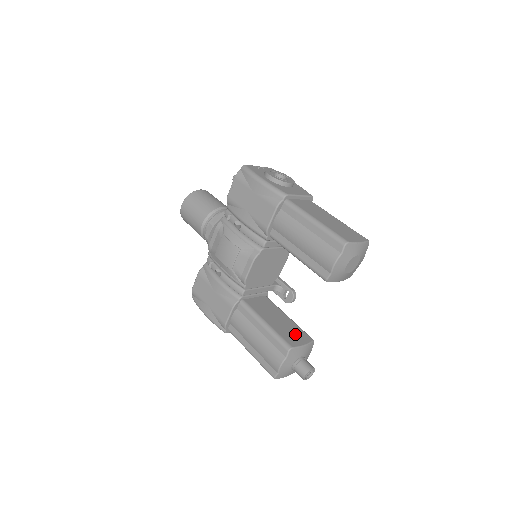
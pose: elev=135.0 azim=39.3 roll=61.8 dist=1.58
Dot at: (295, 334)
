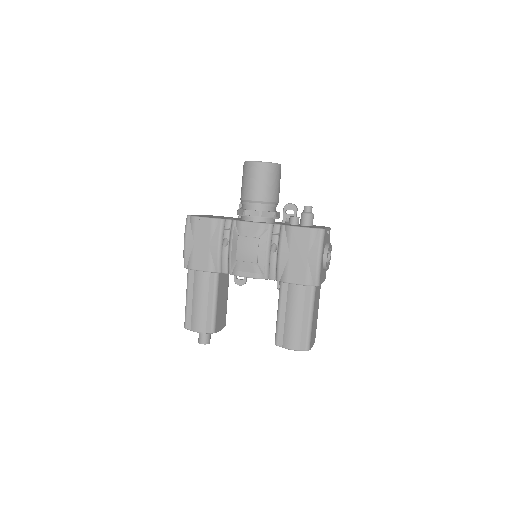
Dot at: (222, 318)
